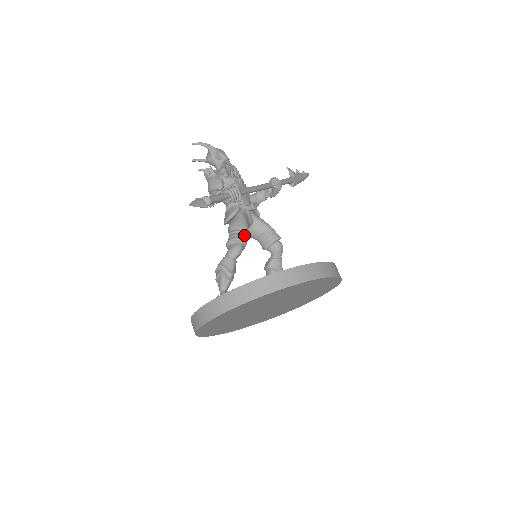
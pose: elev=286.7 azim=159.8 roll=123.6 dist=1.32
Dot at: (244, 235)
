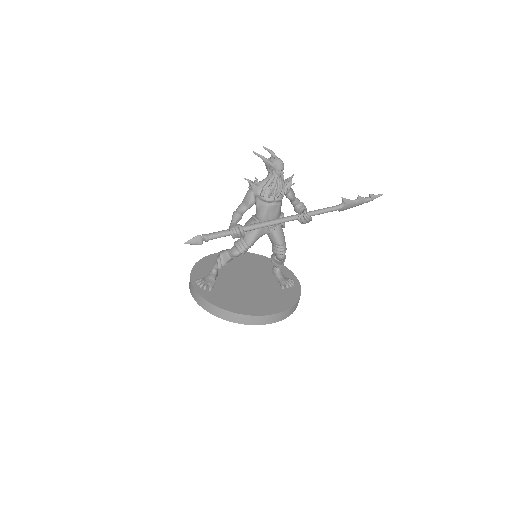
Dot at: (244, 249)
